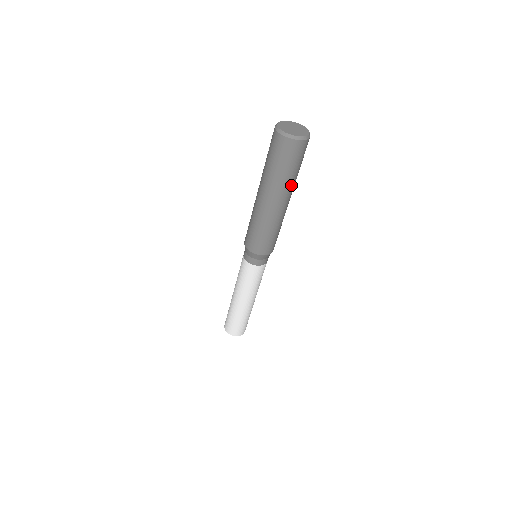
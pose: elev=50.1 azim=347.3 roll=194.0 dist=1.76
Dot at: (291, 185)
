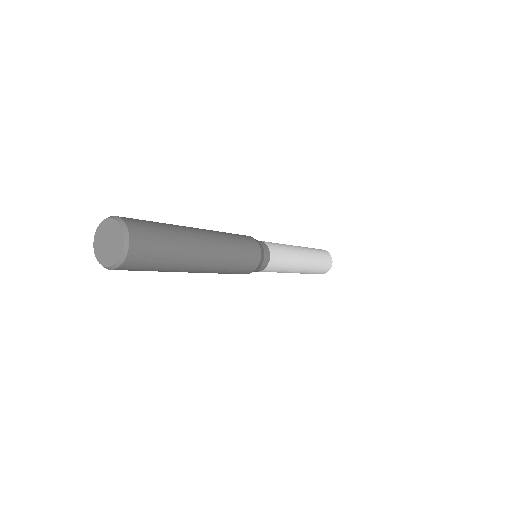
Dot at: (177, 268)
